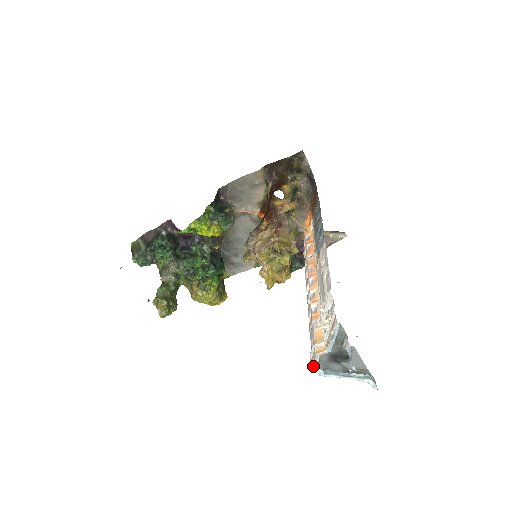
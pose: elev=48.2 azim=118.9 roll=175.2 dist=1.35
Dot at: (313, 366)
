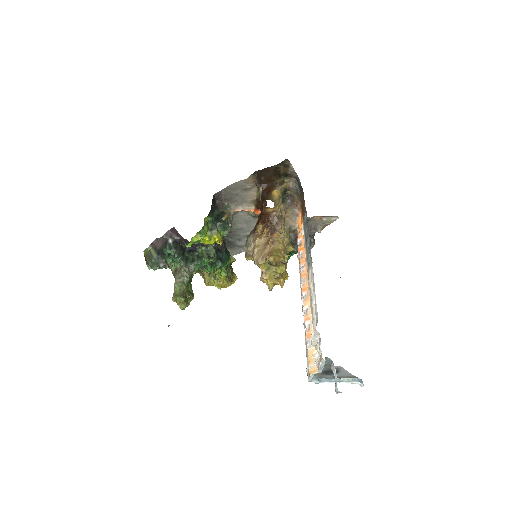
Dot at: (309, 380)
